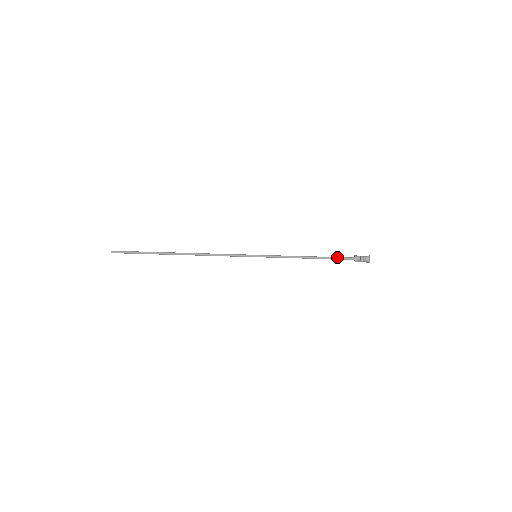
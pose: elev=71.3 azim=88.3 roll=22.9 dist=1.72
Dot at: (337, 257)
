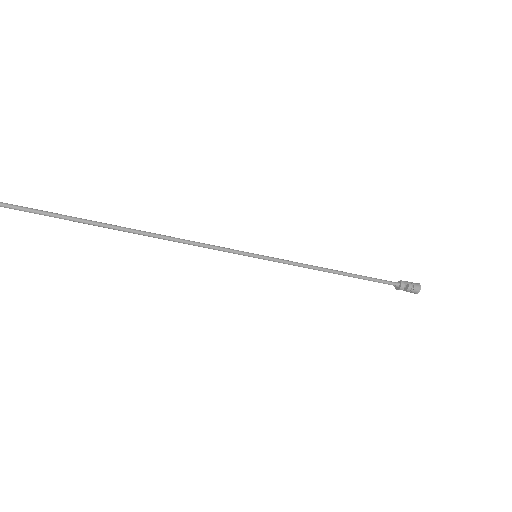
Dot at: (376, 281)
